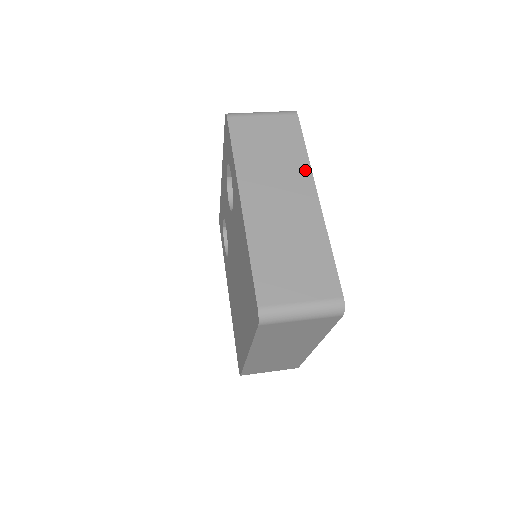
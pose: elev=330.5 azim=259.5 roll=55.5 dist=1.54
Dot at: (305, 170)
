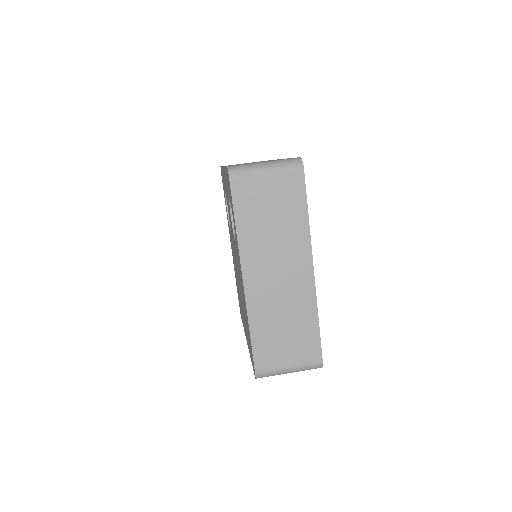
Dot at: (305, 242)
